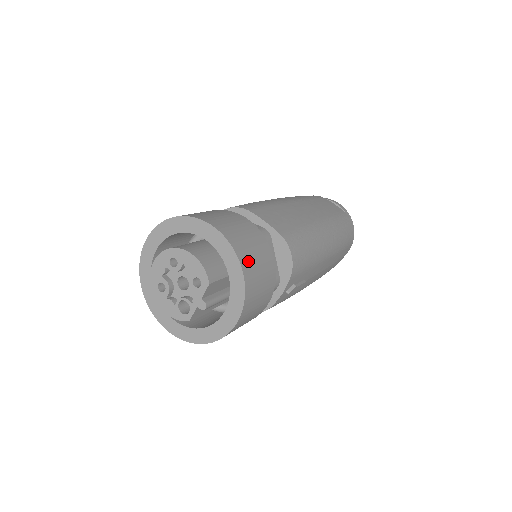
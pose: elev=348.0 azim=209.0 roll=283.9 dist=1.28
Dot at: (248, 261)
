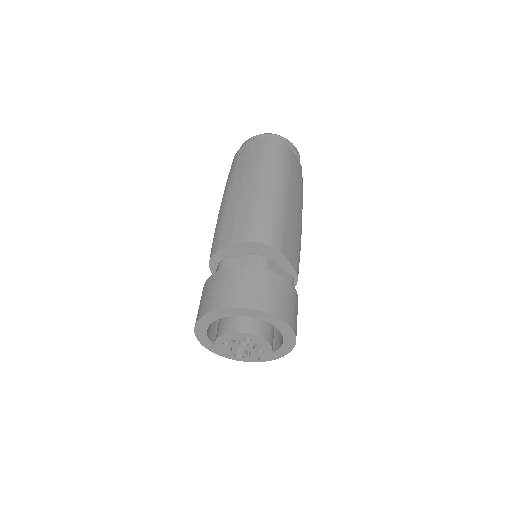
Dot at: occluded
